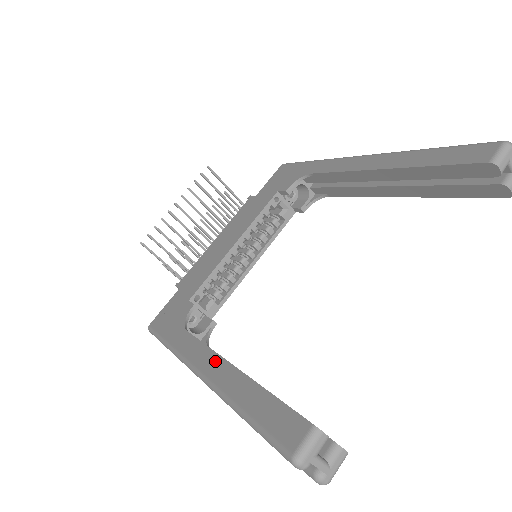
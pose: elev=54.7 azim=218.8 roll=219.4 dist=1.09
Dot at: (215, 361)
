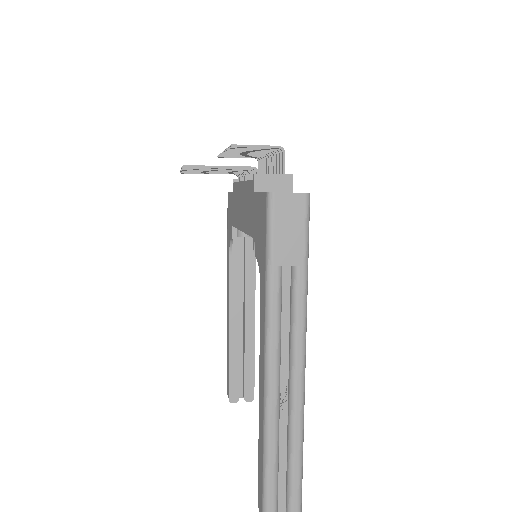
Dot at: (228, 310)
